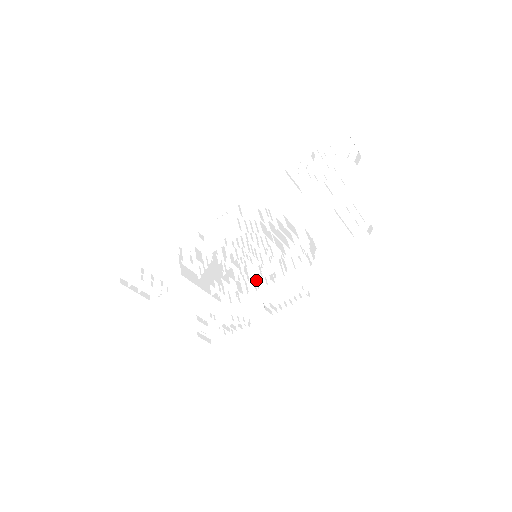
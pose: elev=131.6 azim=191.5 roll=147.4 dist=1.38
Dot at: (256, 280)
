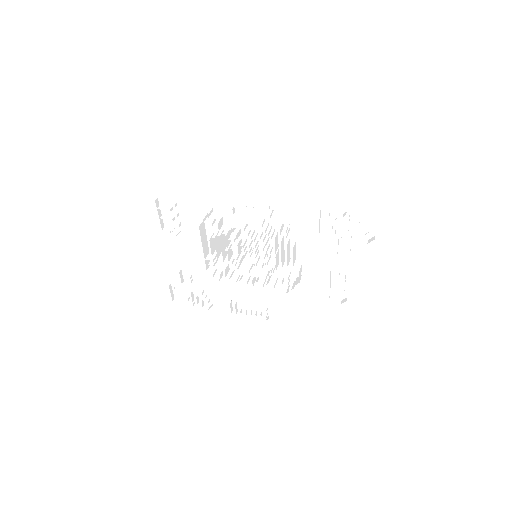
Dot at: (242, 273)
